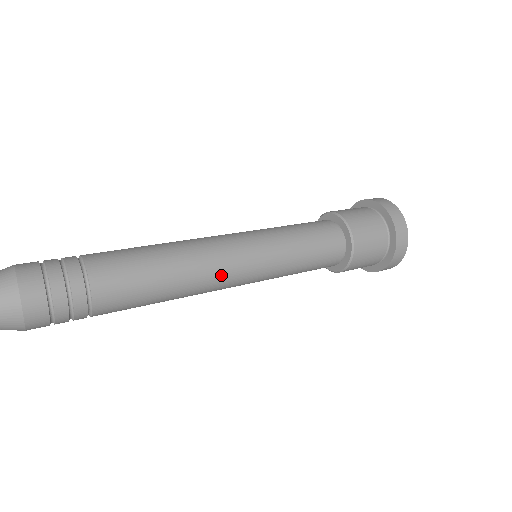
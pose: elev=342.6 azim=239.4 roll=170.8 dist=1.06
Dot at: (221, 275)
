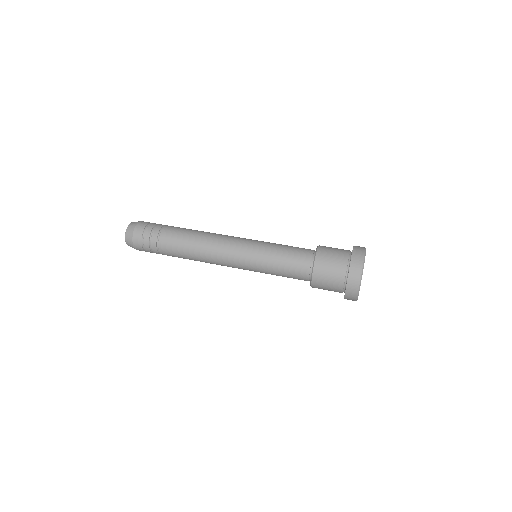
Dot at: (223, 248)
